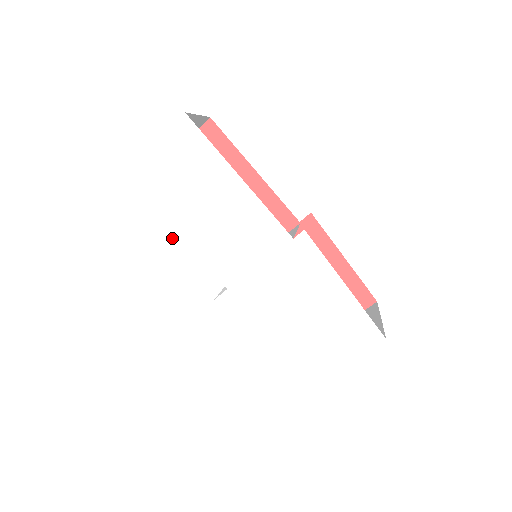
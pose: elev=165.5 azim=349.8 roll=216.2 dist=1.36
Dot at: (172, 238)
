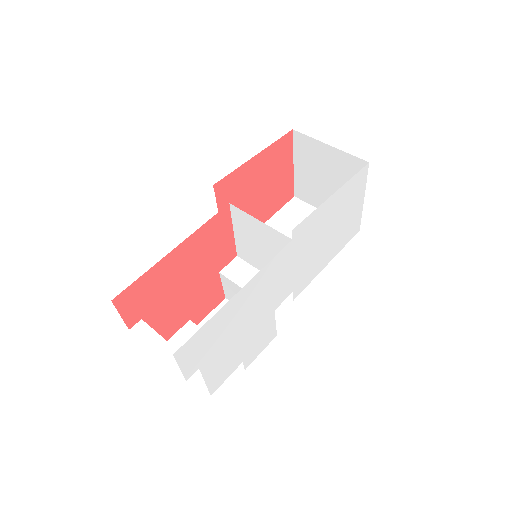
Dot at: (248, 343)
